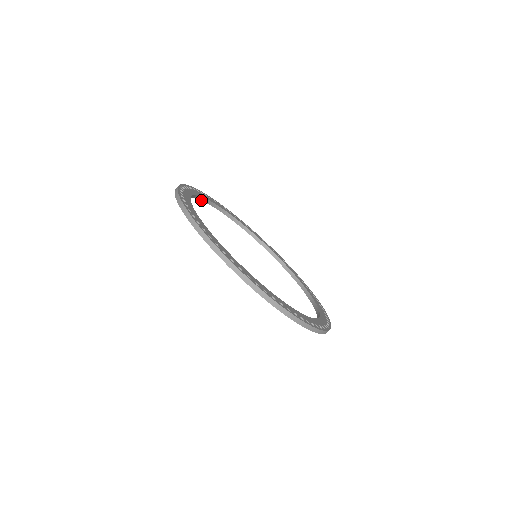
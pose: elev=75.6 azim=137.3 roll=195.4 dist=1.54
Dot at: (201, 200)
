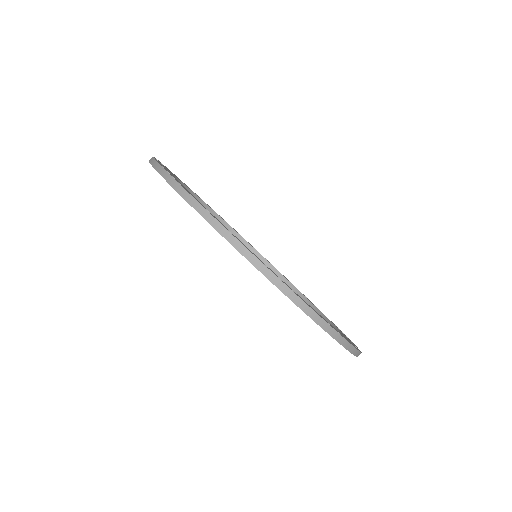
Dot at: occluded
